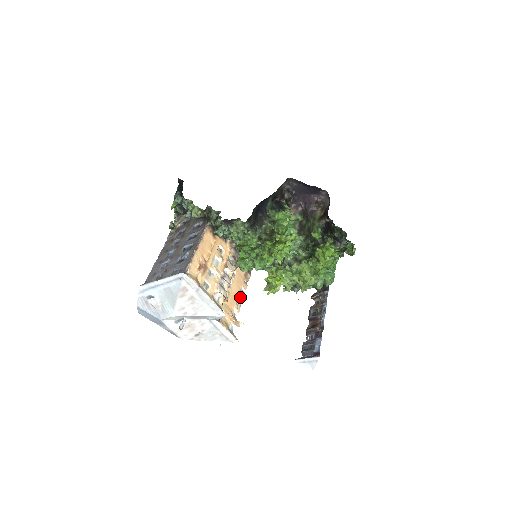
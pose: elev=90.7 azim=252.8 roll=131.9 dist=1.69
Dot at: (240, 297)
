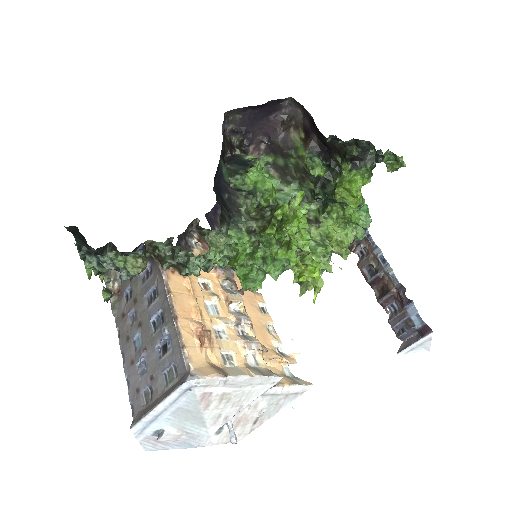
Dot at: (266, 319)
